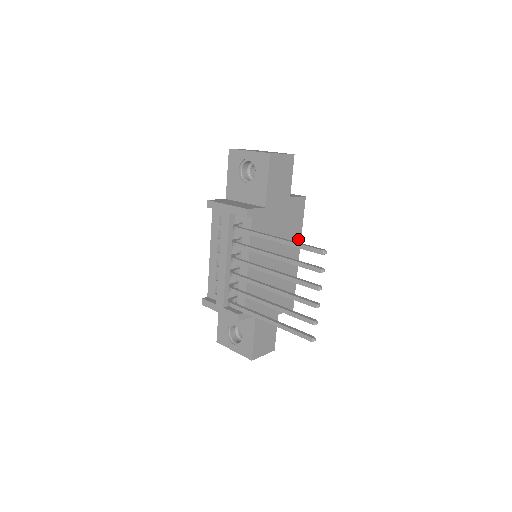
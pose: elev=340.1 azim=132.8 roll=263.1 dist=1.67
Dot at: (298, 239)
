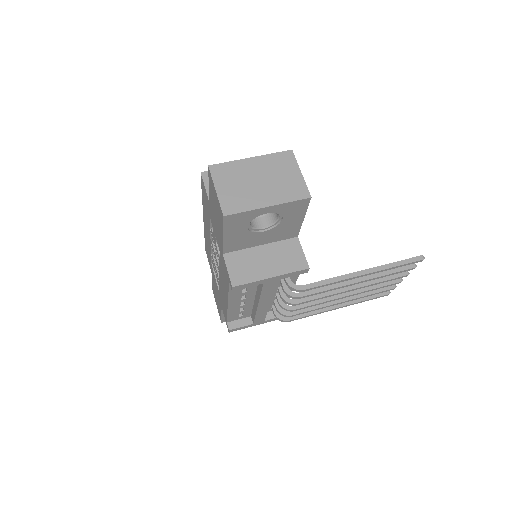
Dot at: occluded
